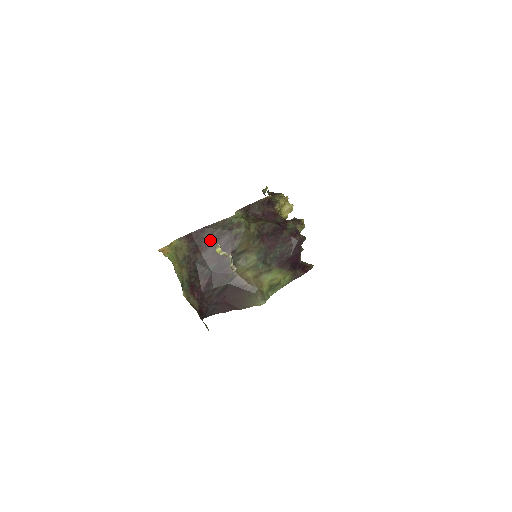
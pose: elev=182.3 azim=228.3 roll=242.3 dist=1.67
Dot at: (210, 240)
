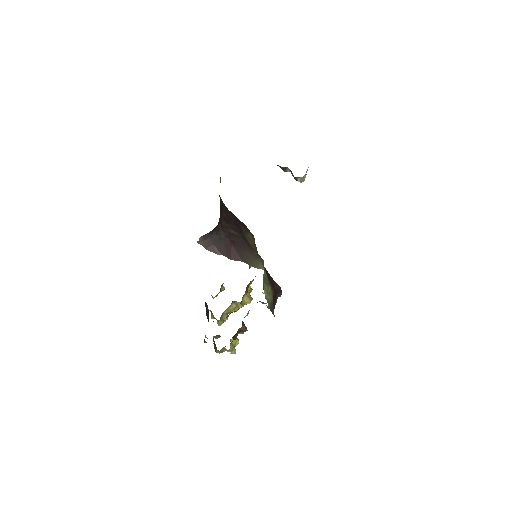
Dot at: occluded
